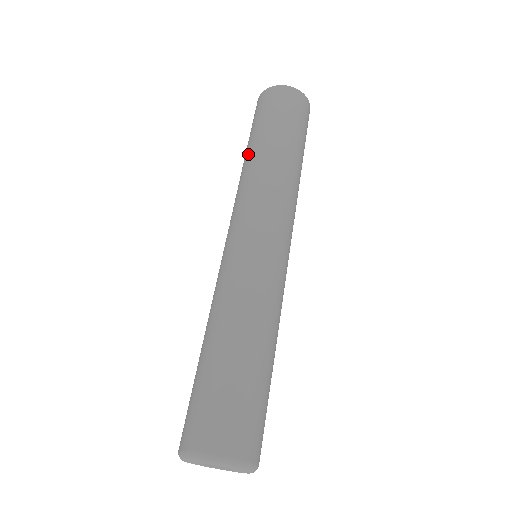
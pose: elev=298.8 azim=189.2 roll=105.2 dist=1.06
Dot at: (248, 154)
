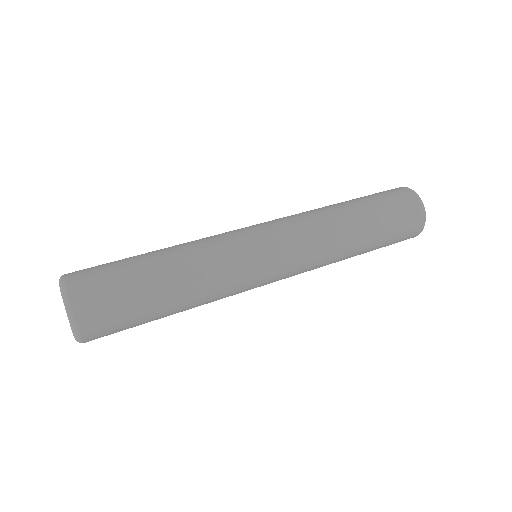
Dot at: occluded
